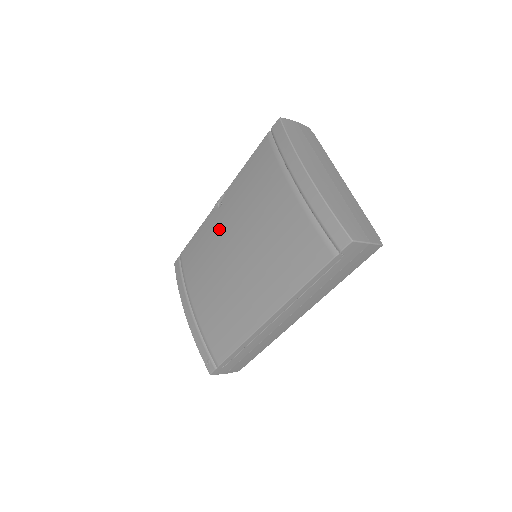
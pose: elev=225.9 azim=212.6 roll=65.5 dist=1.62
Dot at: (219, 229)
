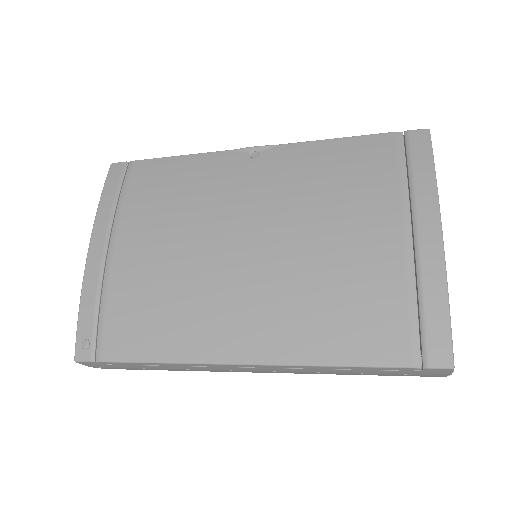
Dot at: (235, 185)
